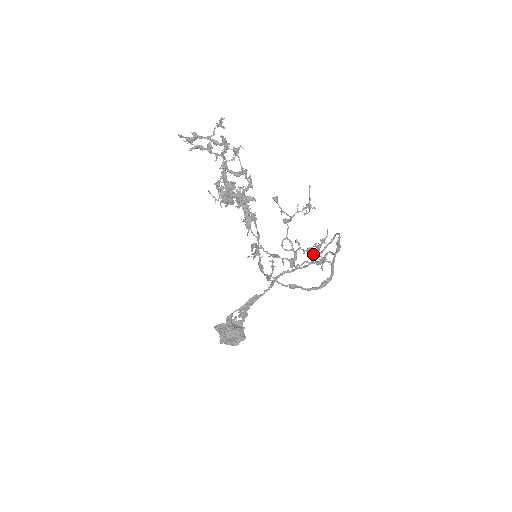
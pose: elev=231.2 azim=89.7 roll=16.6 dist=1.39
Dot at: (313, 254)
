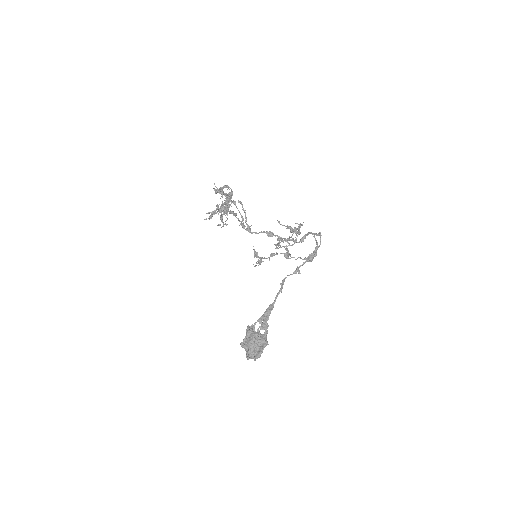
Dot at: (291, 230)
